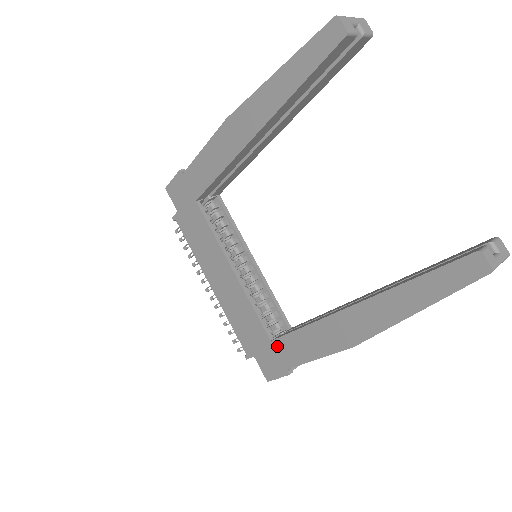
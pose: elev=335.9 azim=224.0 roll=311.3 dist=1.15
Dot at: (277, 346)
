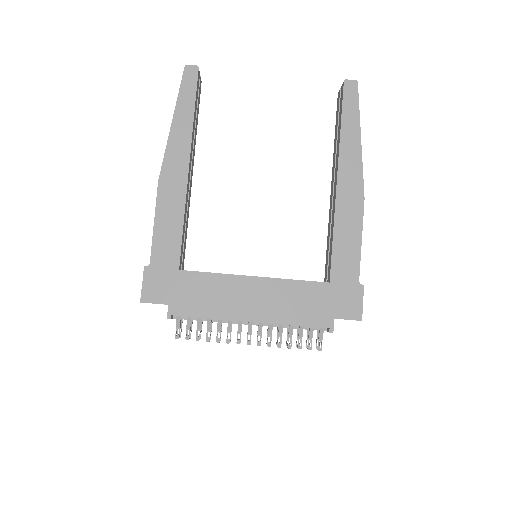
Dot at: (336, 278)
